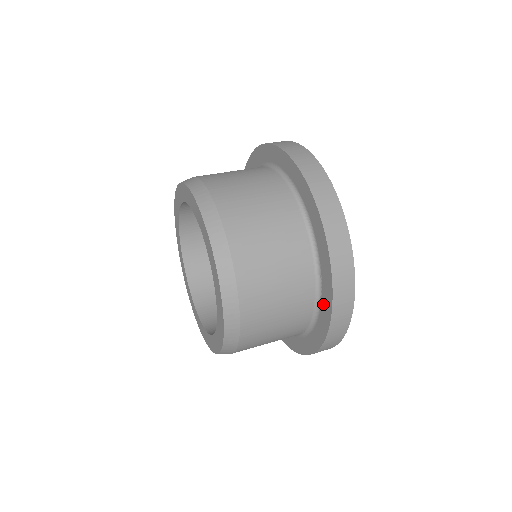
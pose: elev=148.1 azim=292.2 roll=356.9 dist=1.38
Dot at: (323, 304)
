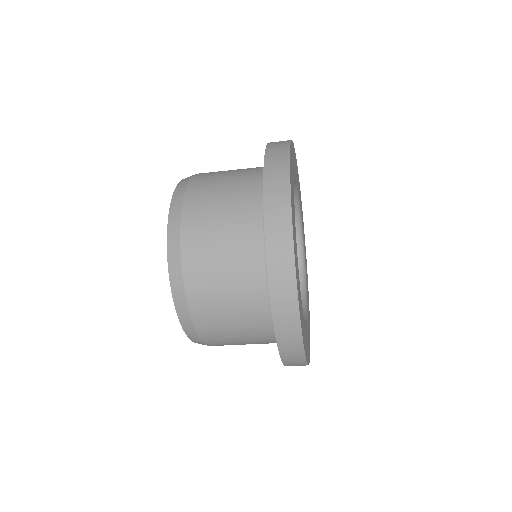
Dot at: occluded
